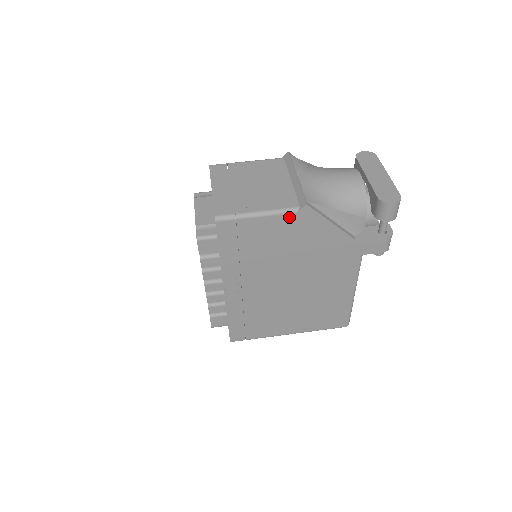
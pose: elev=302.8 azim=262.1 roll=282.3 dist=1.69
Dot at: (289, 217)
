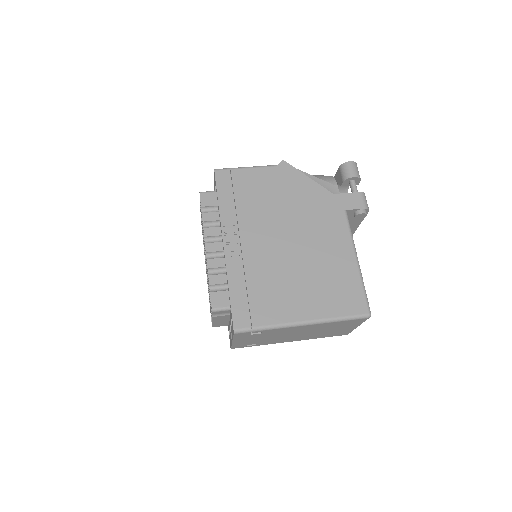
Dot at: (272, 170)
